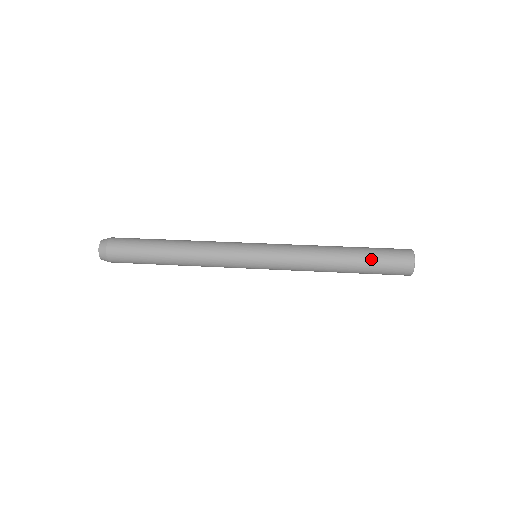
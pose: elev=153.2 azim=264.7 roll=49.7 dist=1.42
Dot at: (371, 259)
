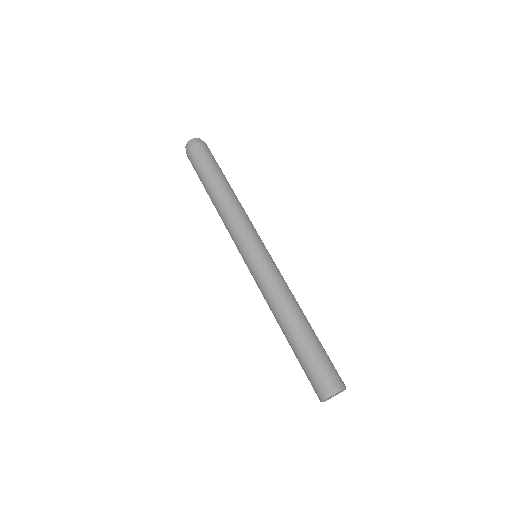
Dot at: (299, 360)
